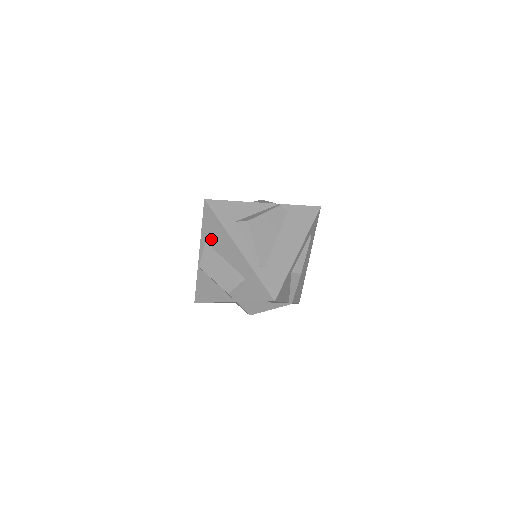
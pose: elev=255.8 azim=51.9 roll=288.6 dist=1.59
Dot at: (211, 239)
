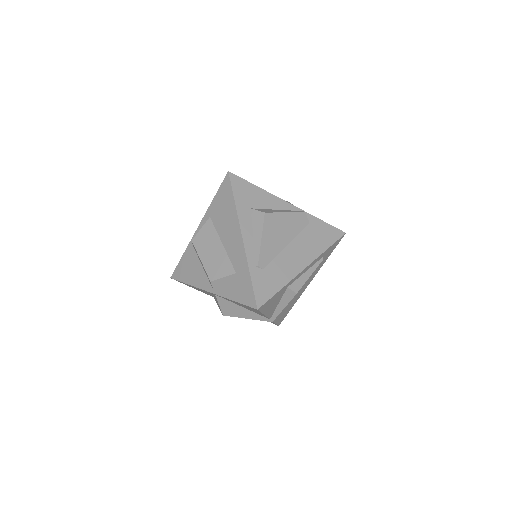
Dot at: (217, 216)
